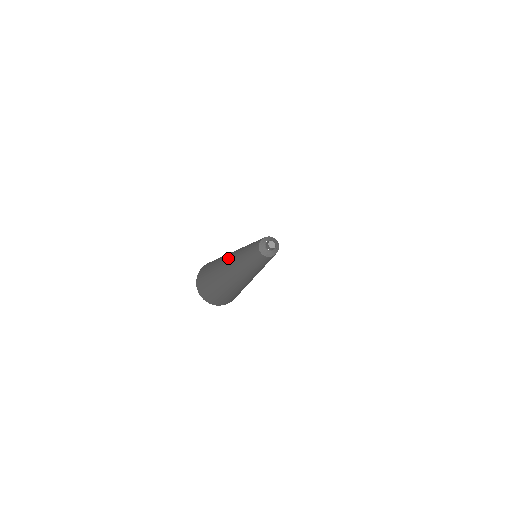
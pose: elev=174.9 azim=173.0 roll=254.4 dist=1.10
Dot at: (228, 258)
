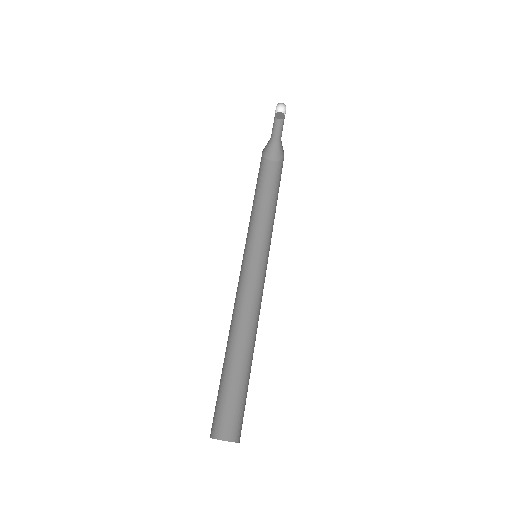
Dot at: occluded
